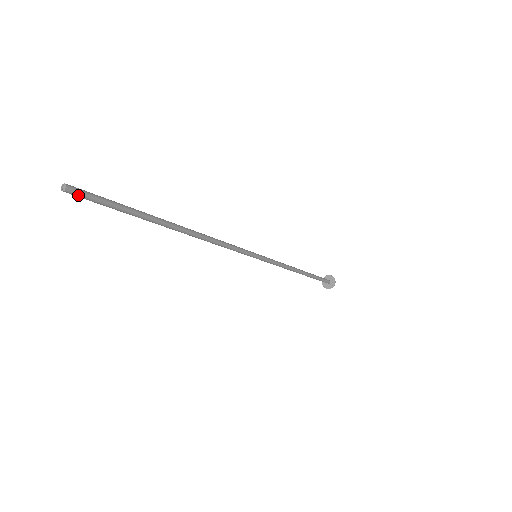
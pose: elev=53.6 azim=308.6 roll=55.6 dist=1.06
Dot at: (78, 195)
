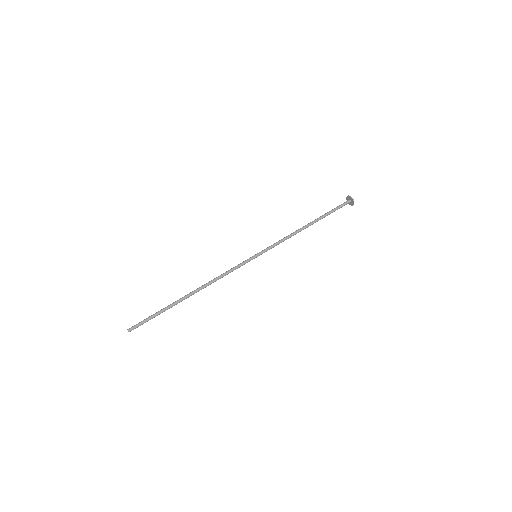
Dot at: occluded
